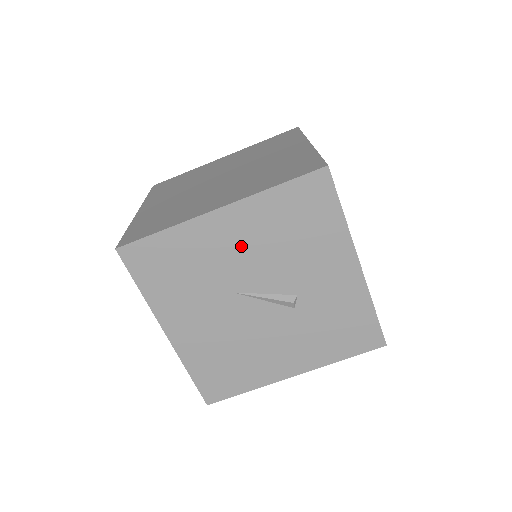
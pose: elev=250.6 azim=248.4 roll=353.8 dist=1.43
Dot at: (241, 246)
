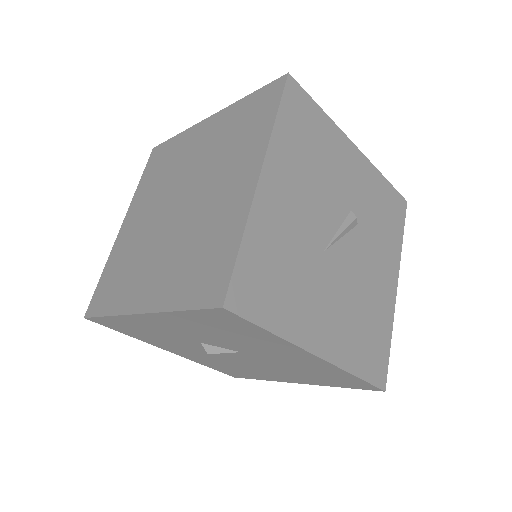
Dot at: (296, 199)
